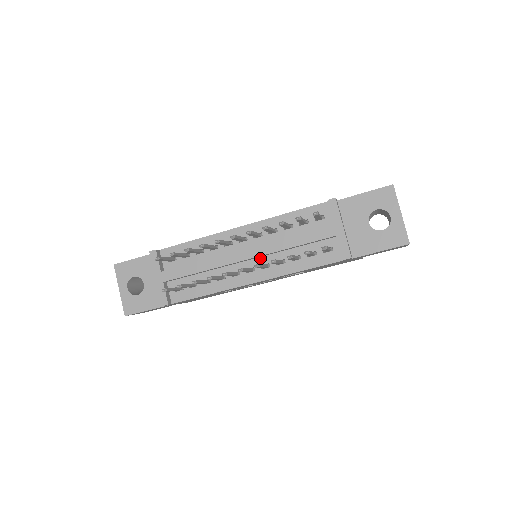
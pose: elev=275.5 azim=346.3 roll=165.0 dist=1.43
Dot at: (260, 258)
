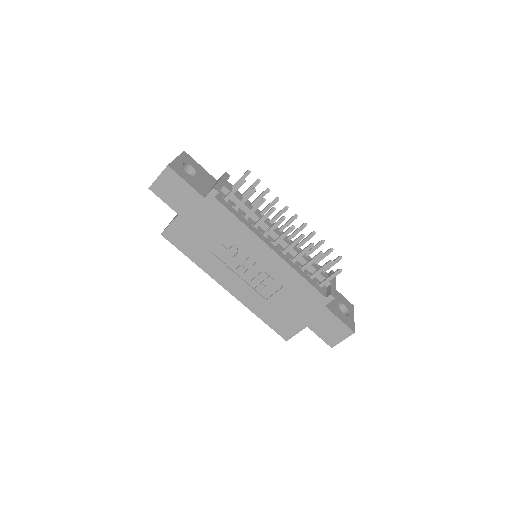
Dot at: (283, 247)
